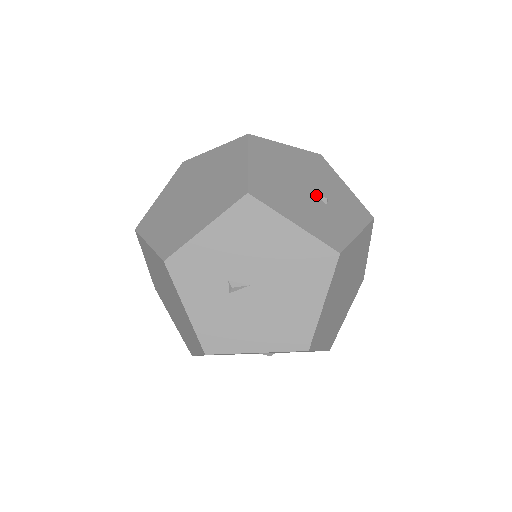
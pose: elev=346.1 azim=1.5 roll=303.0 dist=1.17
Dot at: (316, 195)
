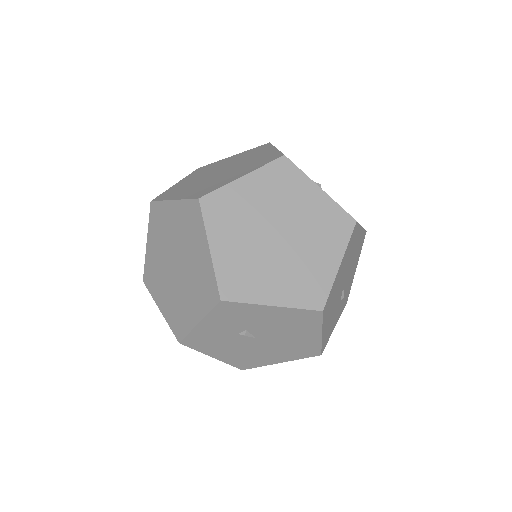
Dot at: (342, 292)
